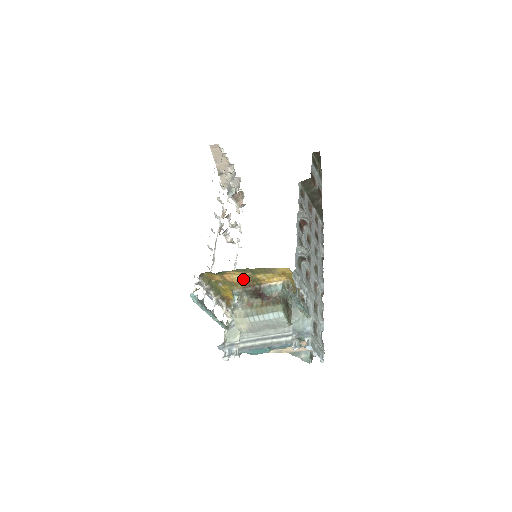
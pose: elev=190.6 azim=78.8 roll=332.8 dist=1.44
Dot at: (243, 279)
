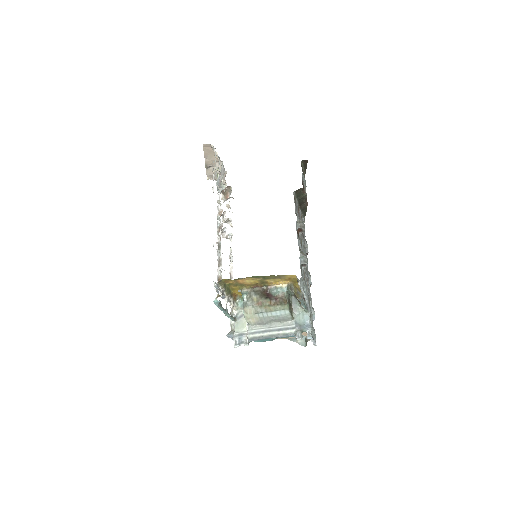
Dot at: (253, 282)
